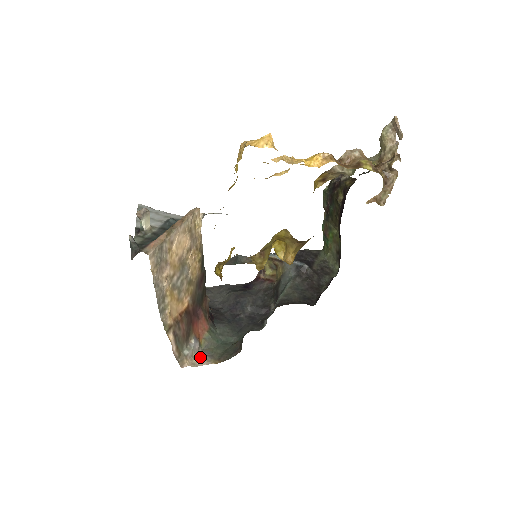
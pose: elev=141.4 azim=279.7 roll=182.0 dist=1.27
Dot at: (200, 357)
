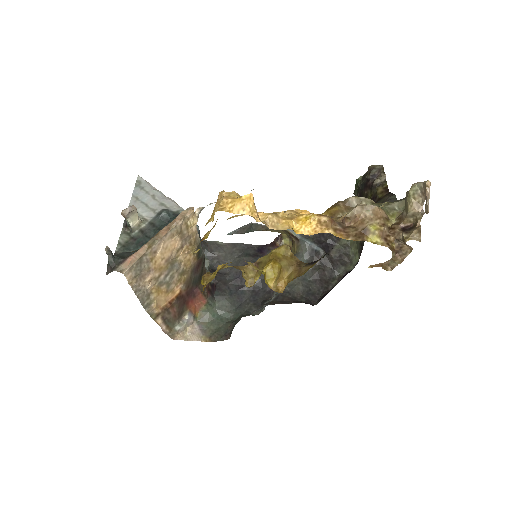
Dot at: (193, 331)
